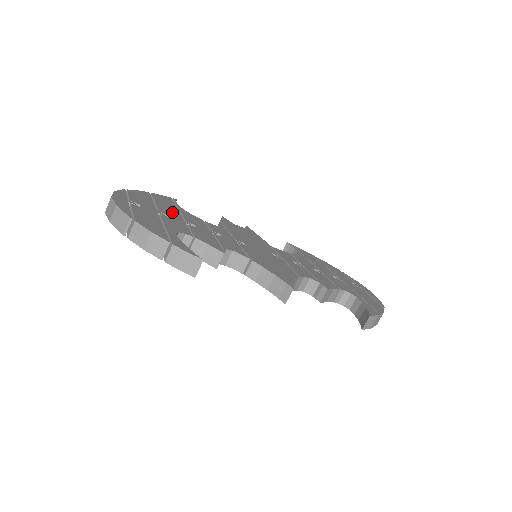
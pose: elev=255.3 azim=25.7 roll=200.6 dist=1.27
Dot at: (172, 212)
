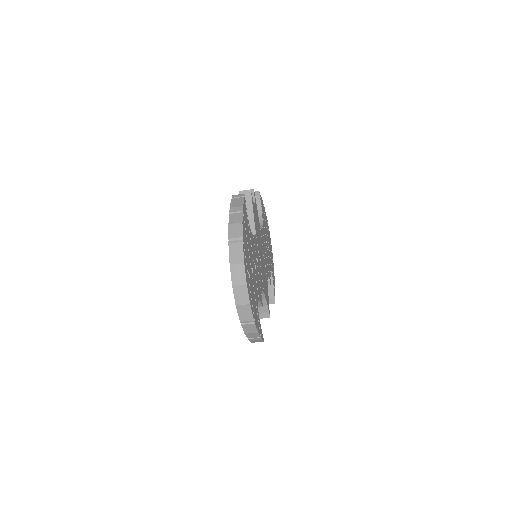
Dot at: (251, 253)
